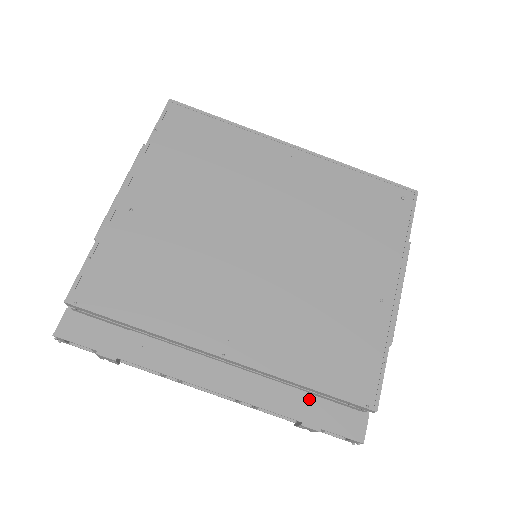
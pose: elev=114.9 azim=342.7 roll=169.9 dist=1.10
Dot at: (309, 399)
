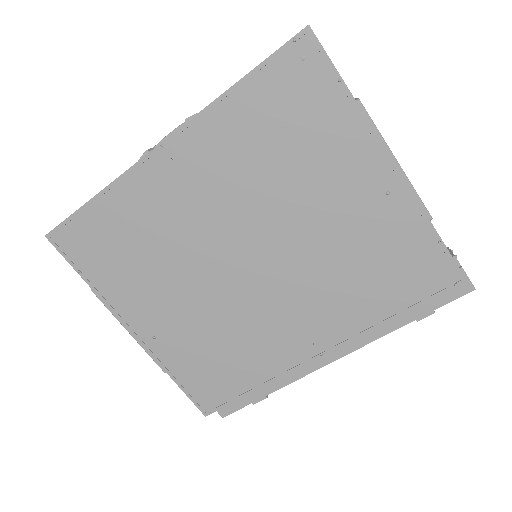
Dot at: occluded
